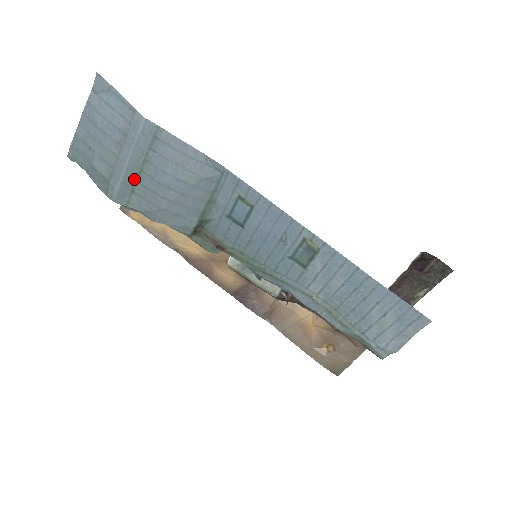
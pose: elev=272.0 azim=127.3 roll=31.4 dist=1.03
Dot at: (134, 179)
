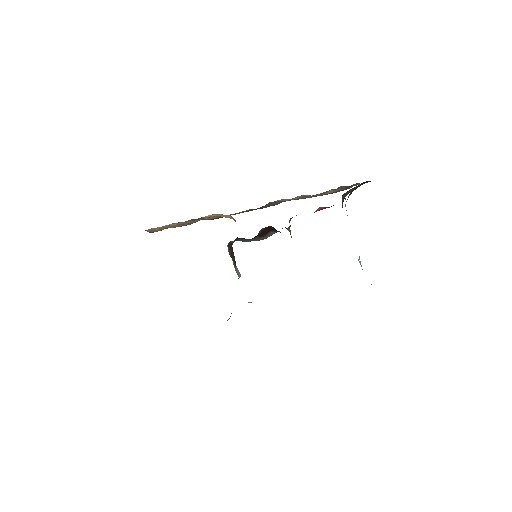
Dot at: occluded
